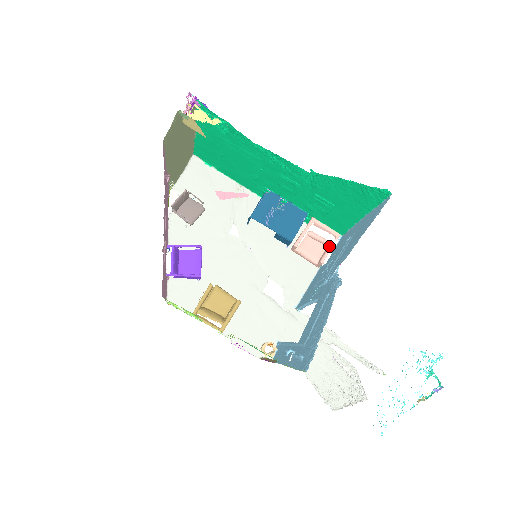
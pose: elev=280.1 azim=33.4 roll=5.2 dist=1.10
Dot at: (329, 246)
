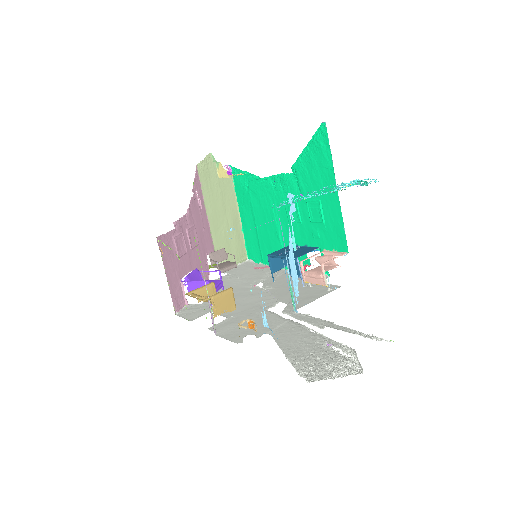
Dot at: (333, 258)
